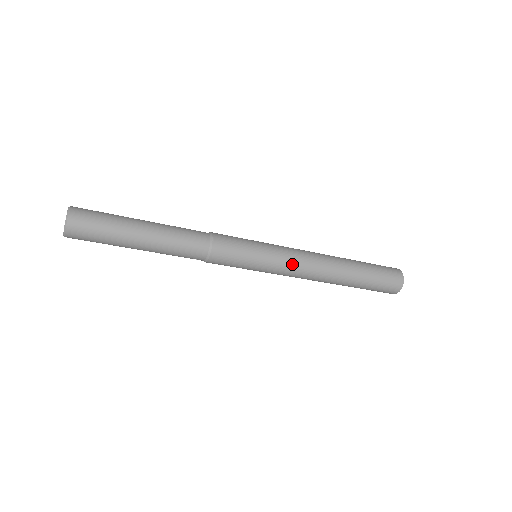
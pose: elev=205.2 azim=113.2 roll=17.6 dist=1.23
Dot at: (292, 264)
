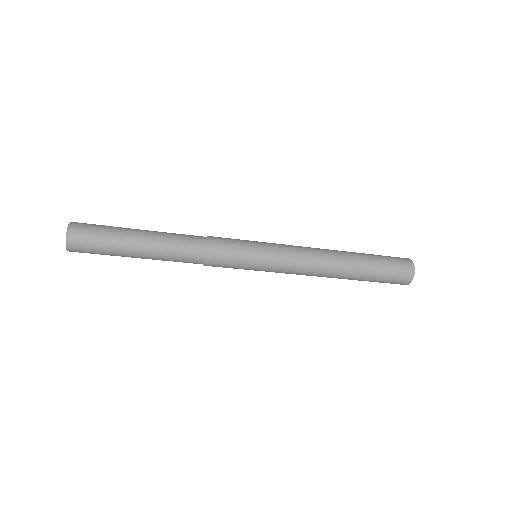
Dot at: (290, 270)
